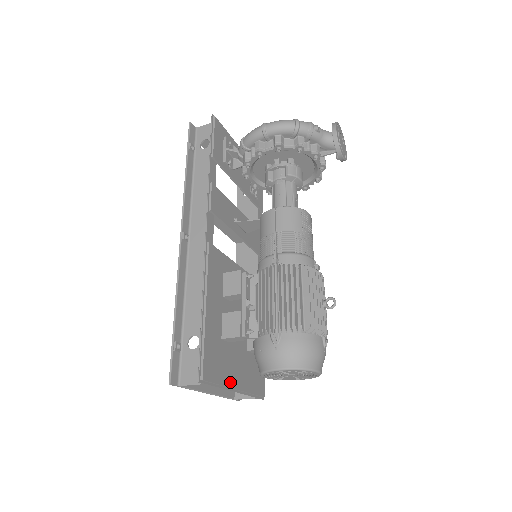
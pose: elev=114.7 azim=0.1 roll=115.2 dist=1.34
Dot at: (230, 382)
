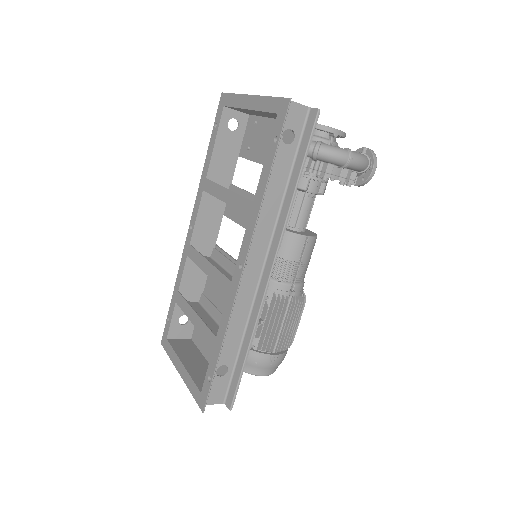
Dot at: occluded
